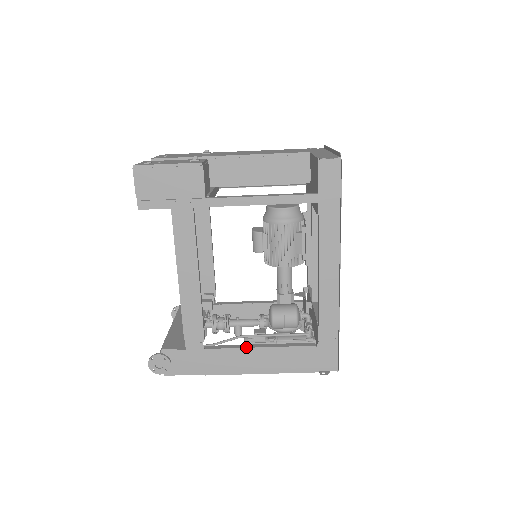
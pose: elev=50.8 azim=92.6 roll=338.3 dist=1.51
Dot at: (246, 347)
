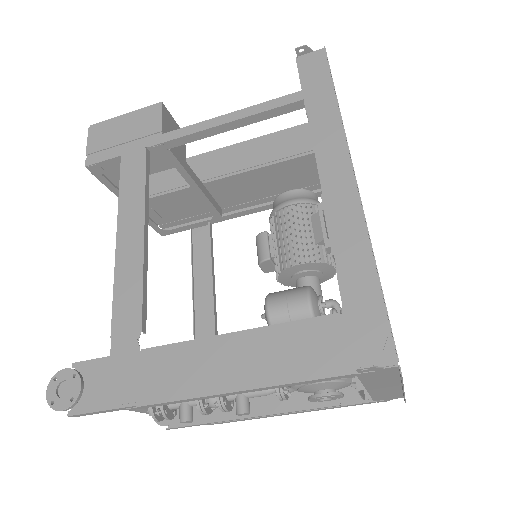
Dot at: (210, 336)
